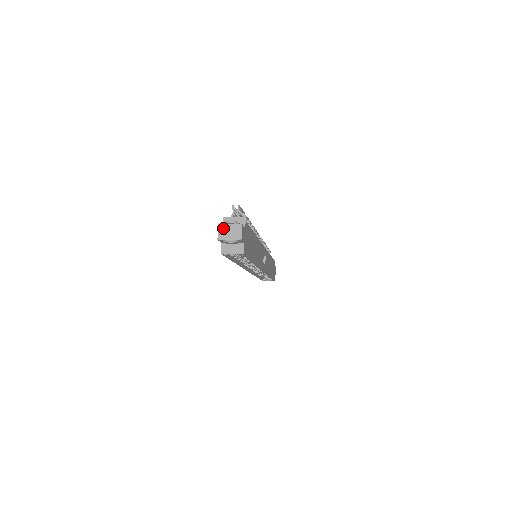
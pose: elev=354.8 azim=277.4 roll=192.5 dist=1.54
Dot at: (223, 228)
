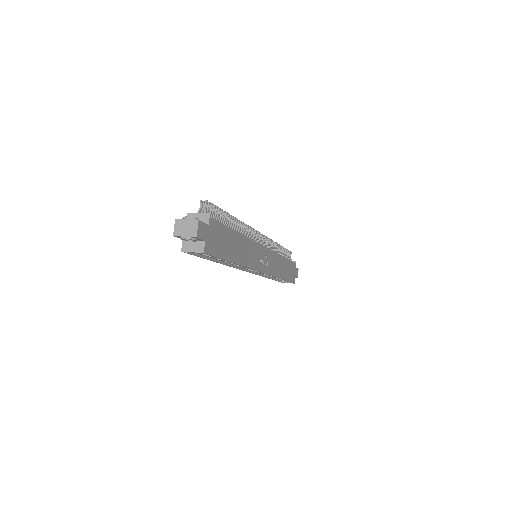
Dot at: (179, 224)
